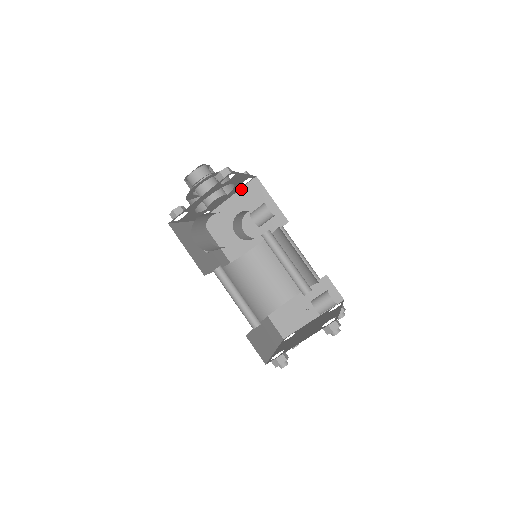
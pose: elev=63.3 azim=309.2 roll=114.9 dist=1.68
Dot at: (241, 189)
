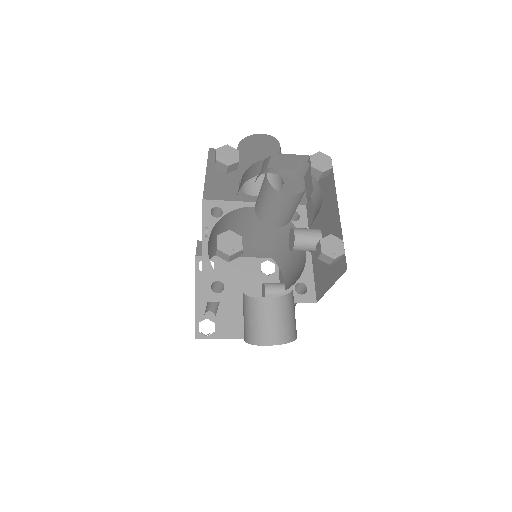
Dot at: (299, 155)
